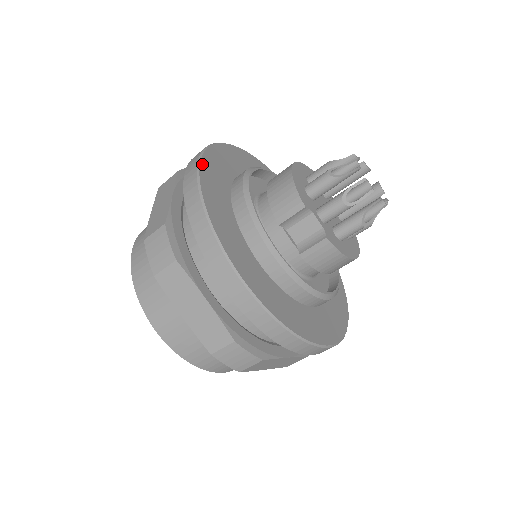
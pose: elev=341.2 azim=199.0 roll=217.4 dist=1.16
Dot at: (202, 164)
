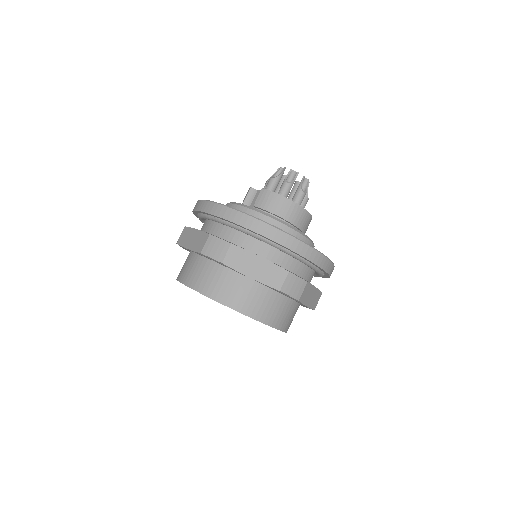
Dot at: occluded
